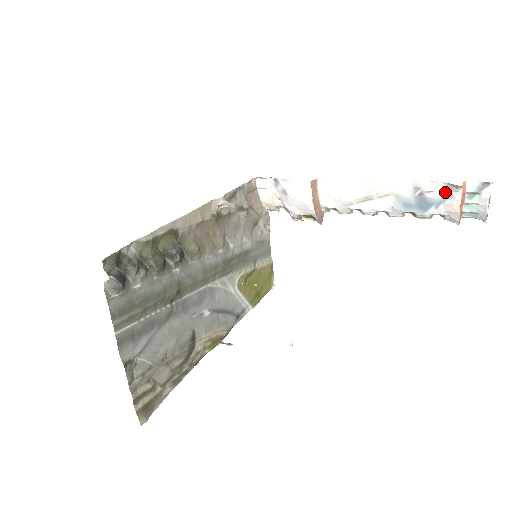
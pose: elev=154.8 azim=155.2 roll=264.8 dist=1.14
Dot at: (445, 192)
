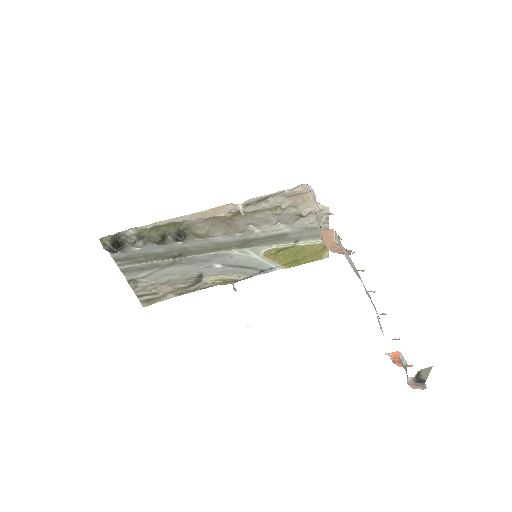
Dot at: occluded
